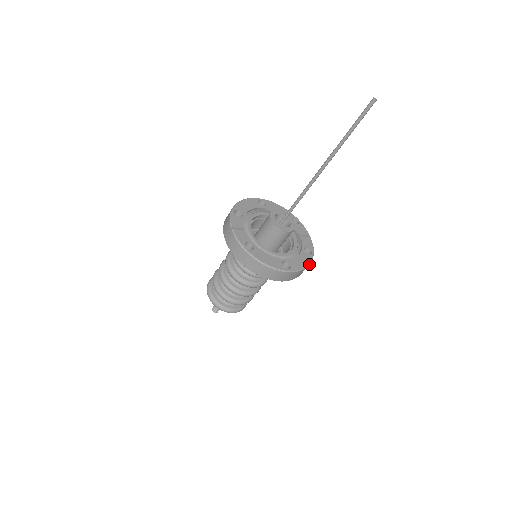
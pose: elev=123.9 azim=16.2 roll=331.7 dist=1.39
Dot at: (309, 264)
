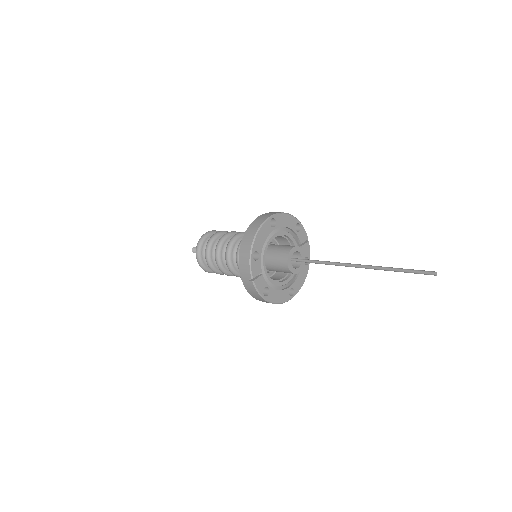
Dot at: (306, 276)
